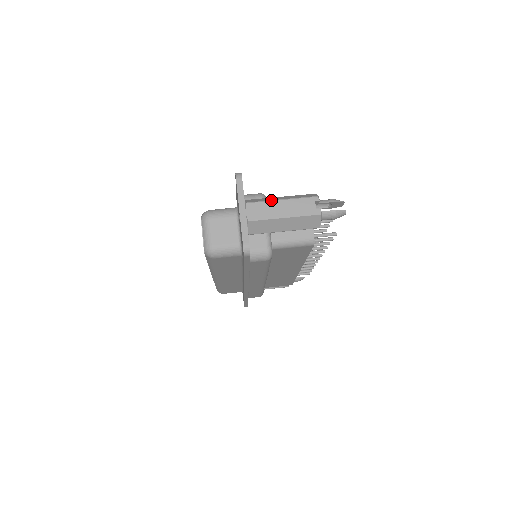
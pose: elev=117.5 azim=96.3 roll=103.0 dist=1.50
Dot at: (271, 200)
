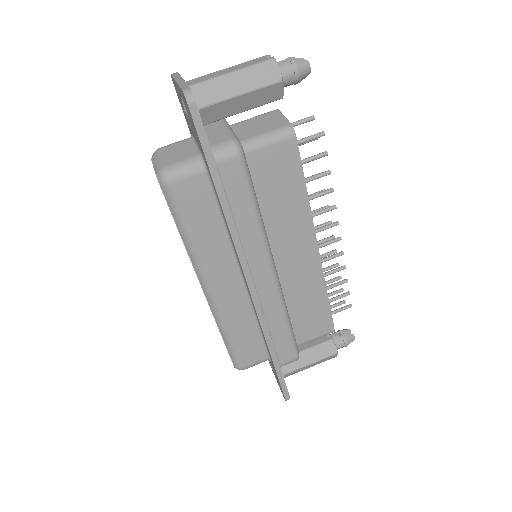
Dot at: (214, 72)
